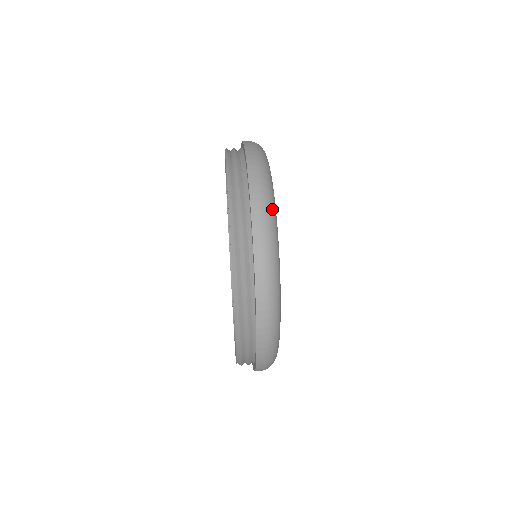
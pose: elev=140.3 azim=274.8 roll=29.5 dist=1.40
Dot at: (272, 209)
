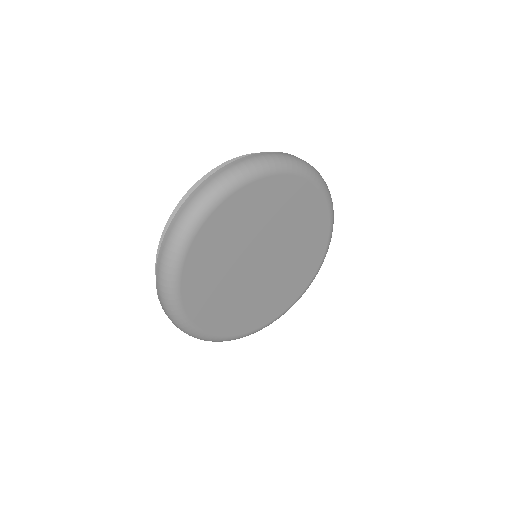
Dot at: (226, 185)
